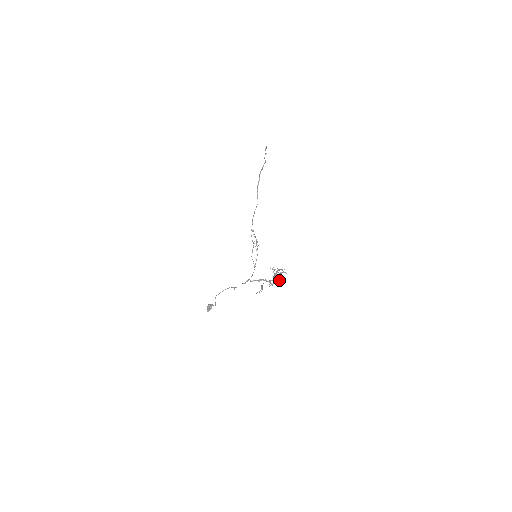
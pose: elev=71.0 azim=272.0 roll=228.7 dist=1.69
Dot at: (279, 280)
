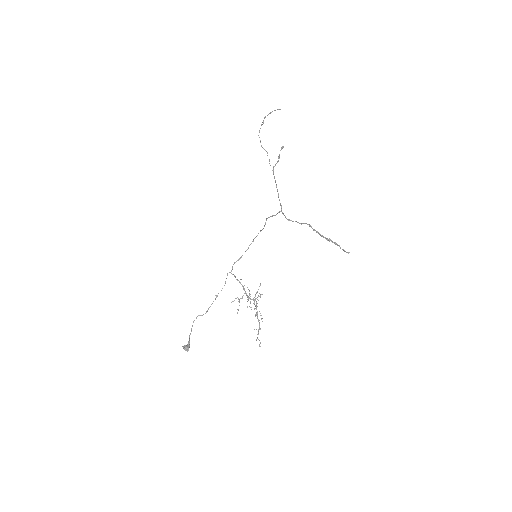
Dot at: occluded
